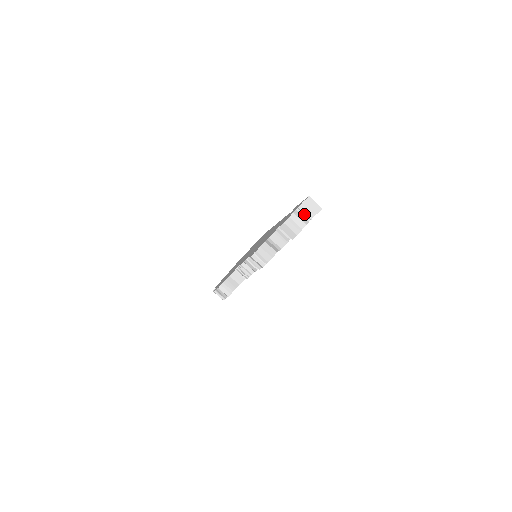
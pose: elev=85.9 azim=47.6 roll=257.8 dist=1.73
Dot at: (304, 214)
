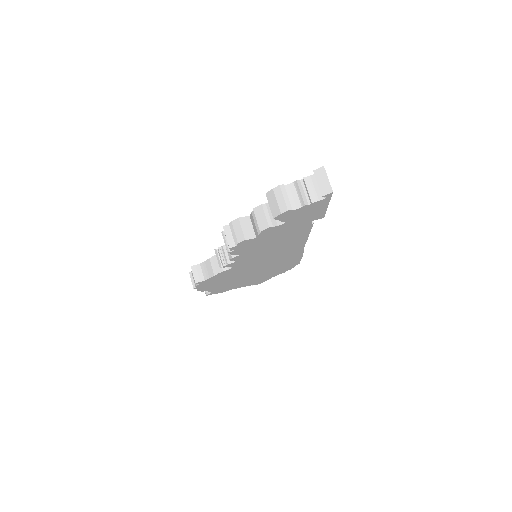
Dot at: (307, 191)
